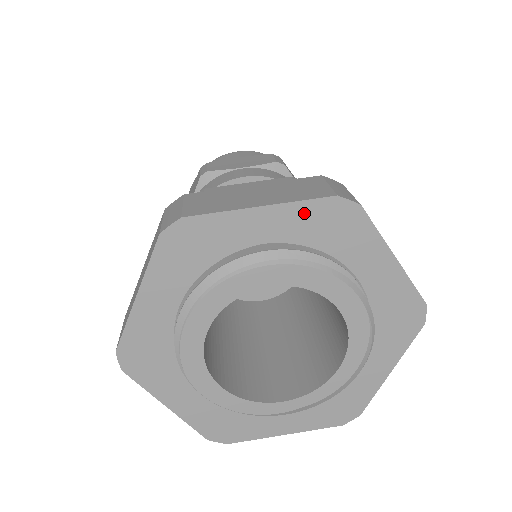
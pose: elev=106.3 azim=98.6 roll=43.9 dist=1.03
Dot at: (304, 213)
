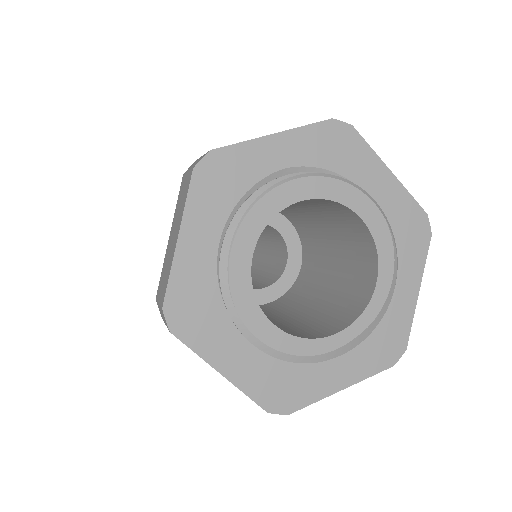
Dot at: (310, 136)
